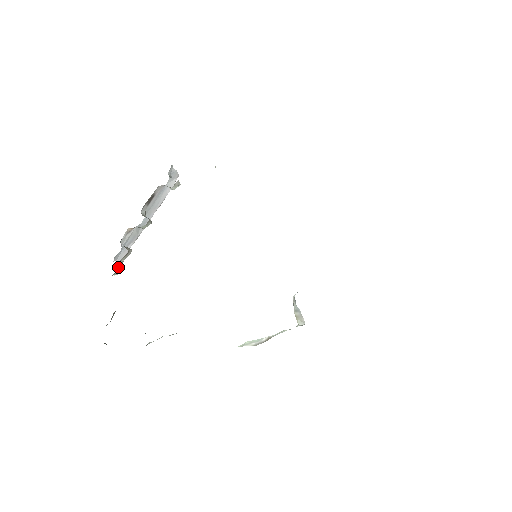
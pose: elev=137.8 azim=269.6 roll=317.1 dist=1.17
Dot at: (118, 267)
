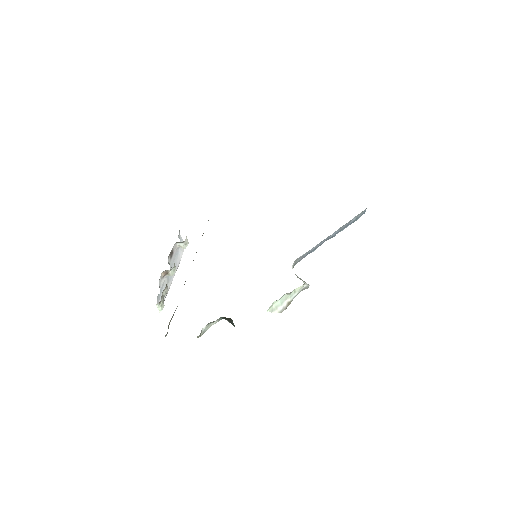
Dot at: (162, 299)
